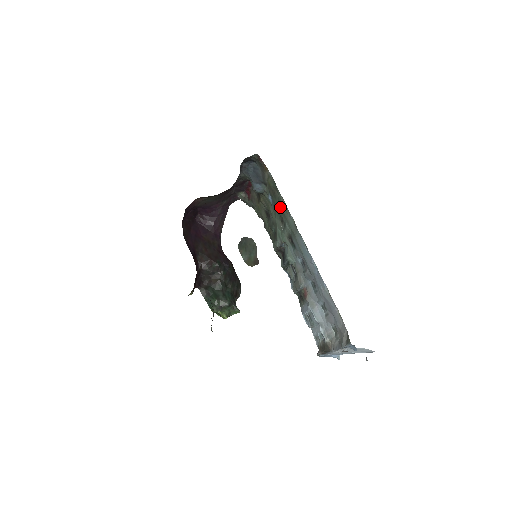
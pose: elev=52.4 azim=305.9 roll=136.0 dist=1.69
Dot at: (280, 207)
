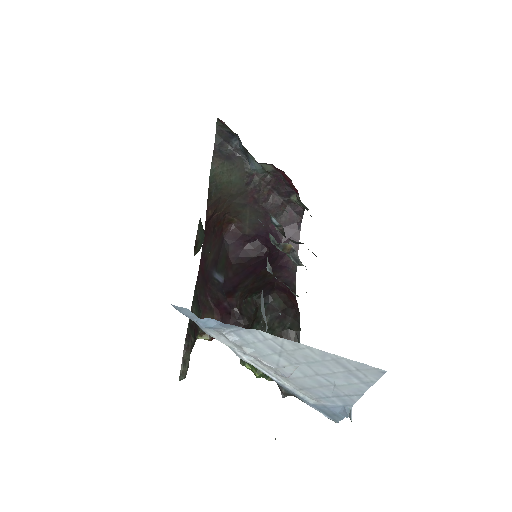
Dot at: occluded
